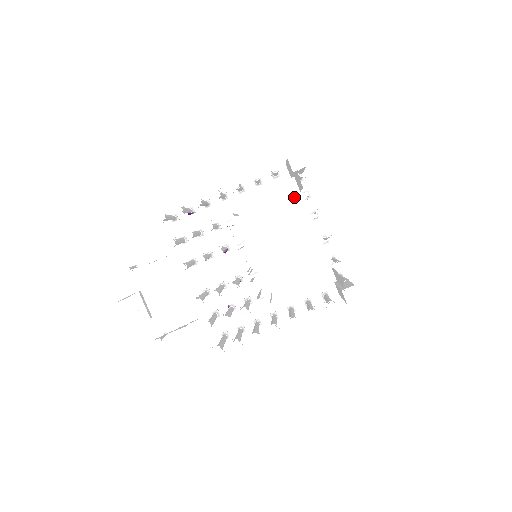
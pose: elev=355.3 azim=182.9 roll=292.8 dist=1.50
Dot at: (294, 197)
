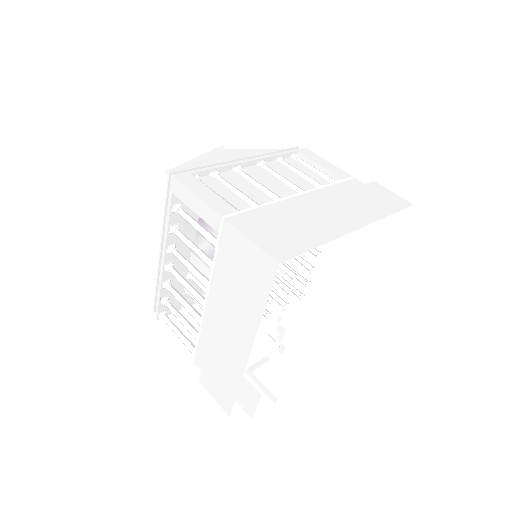
Dot at: occluded
